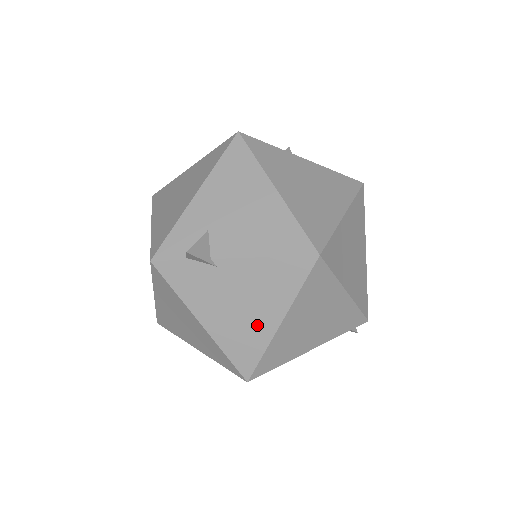
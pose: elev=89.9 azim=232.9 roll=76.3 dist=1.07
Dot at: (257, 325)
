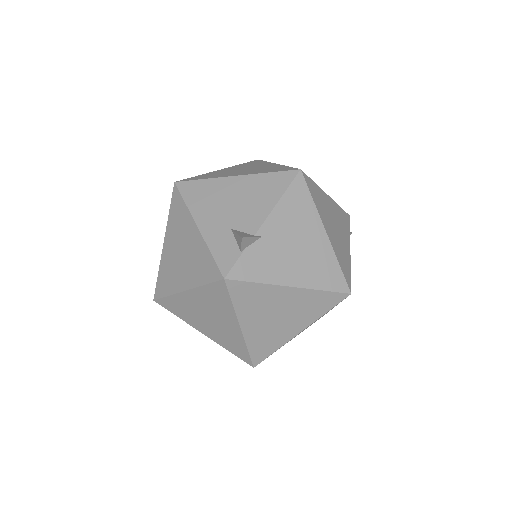
Dot at: (317, 249)
